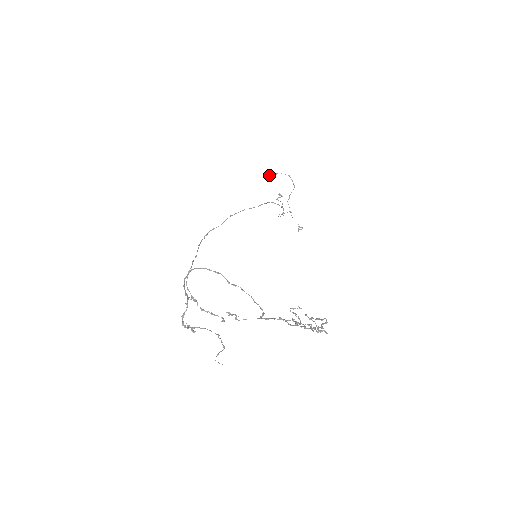
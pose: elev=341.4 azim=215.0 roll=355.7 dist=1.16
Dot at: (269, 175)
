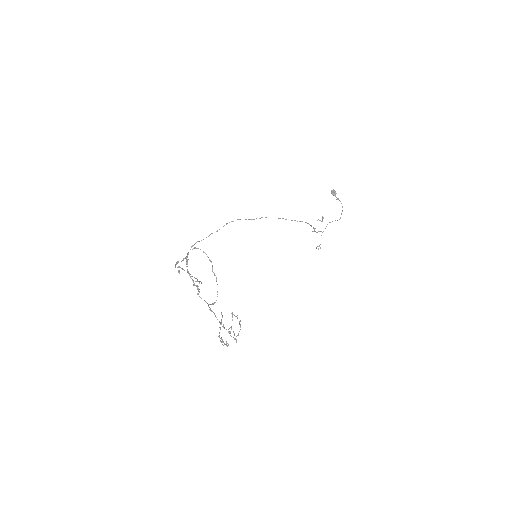
Dot at: (334, 194)
